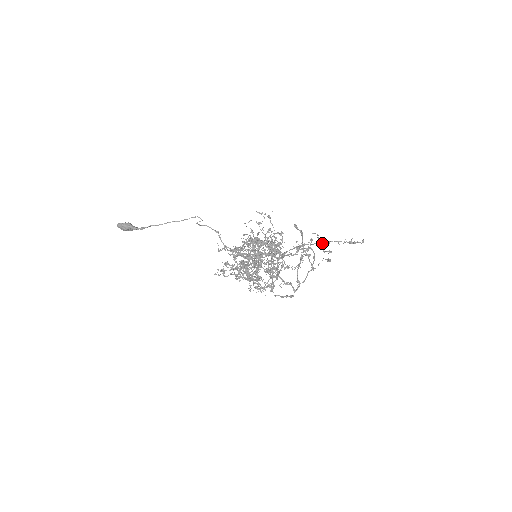
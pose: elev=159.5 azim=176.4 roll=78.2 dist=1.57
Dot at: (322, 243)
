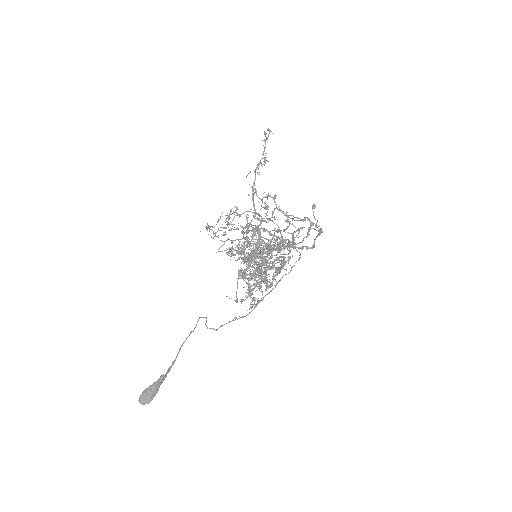
Dot at: occluded
